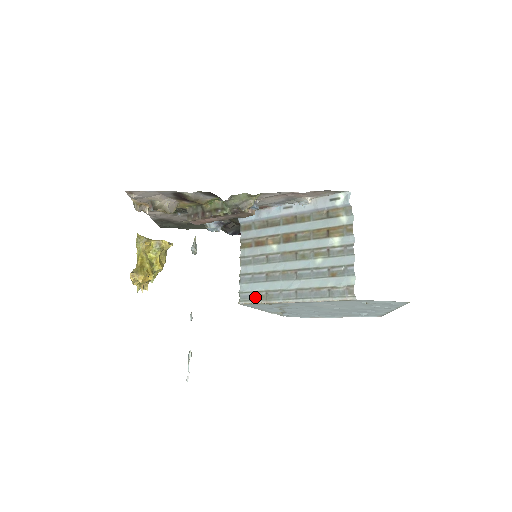
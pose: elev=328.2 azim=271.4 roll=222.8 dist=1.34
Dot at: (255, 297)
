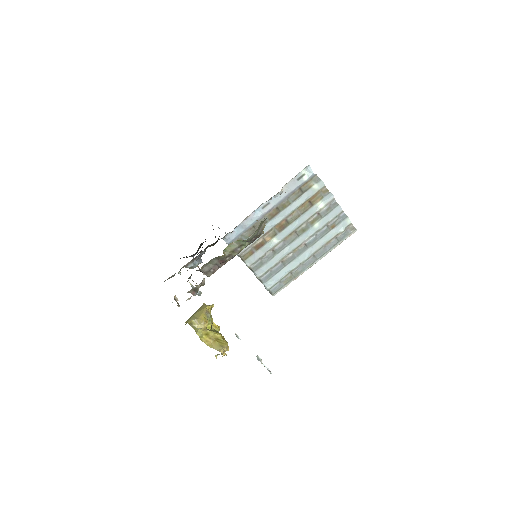
Dot at: (284, 282)
